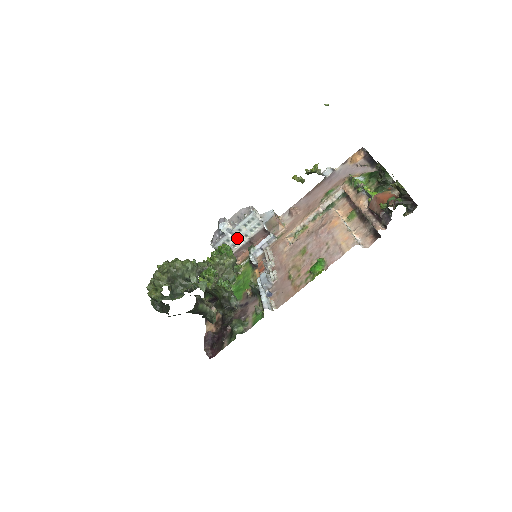
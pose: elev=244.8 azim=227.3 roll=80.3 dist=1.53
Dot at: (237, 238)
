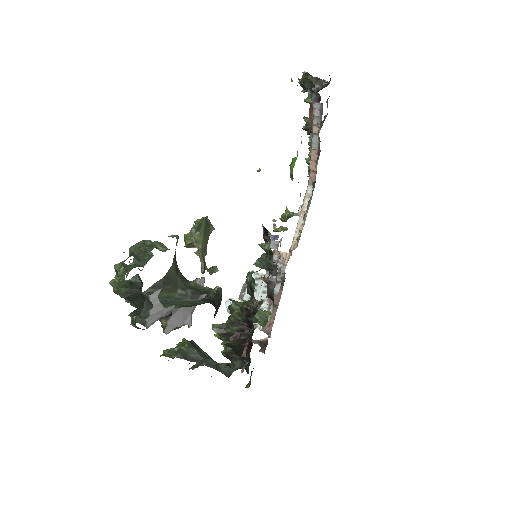
Dot at: occluded
